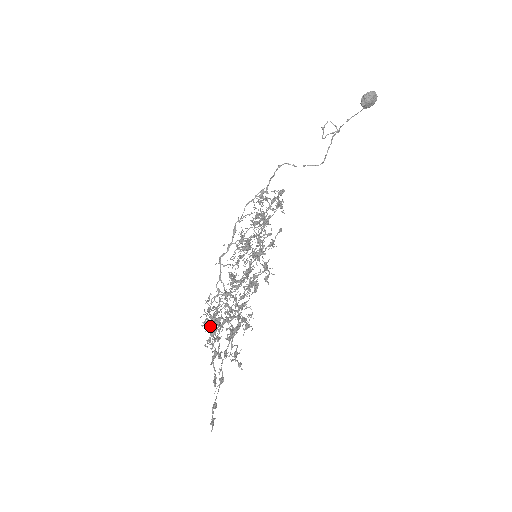
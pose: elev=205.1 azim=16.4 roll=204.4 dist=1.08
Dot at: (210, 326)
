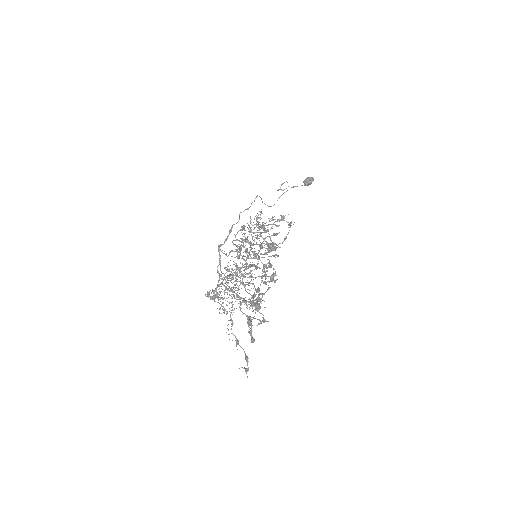
Dot at: (212, 298)
